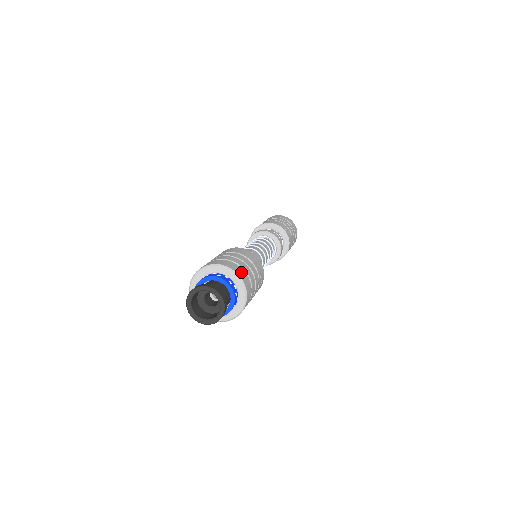
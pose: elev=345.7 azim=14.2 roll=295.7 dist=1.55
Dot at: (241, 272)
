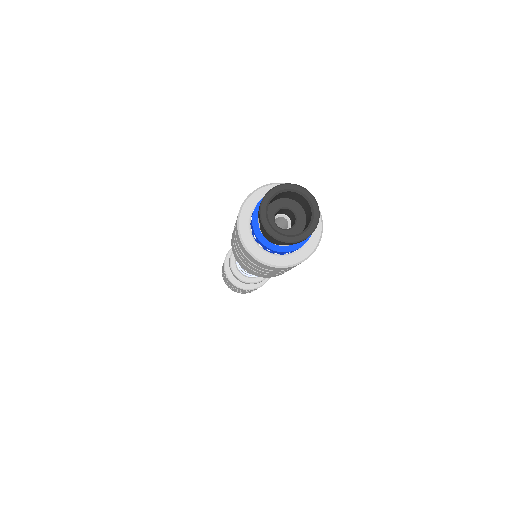
Dot at: occluded
